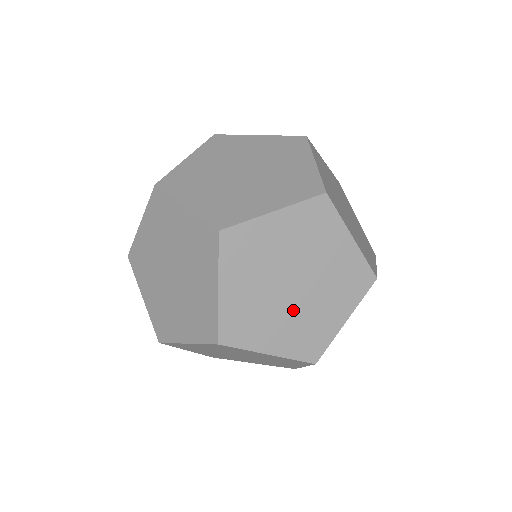
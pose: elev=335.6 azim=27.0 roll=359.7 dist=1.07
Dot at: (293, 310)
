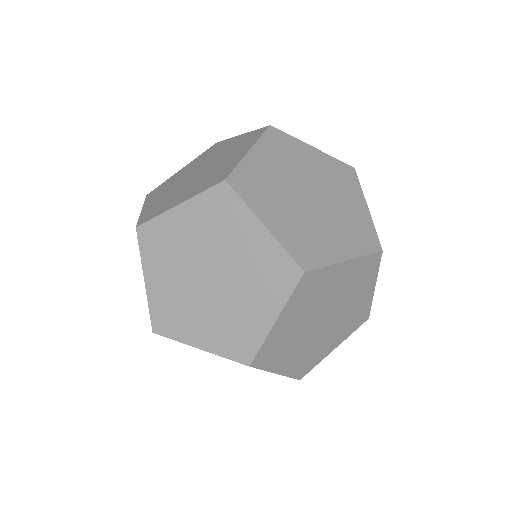
Dot at: (214, 304)
